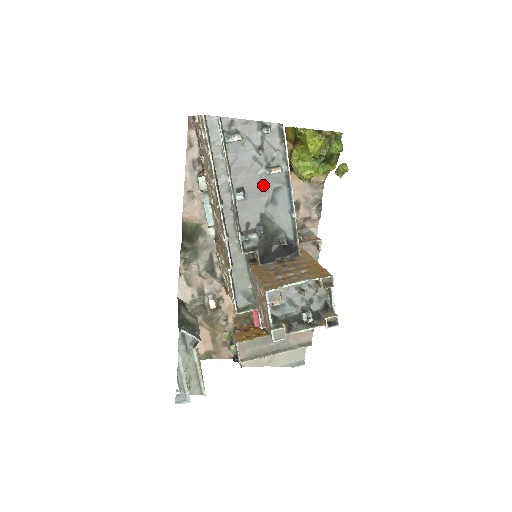
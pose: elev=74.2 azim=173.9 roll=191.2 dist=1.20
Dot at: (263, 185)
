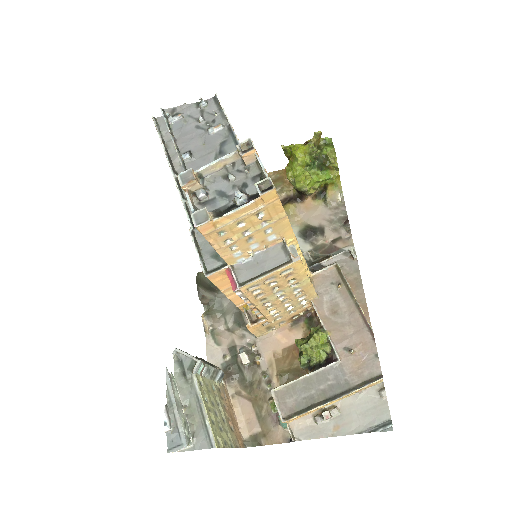
Dot at: (209, 144)
